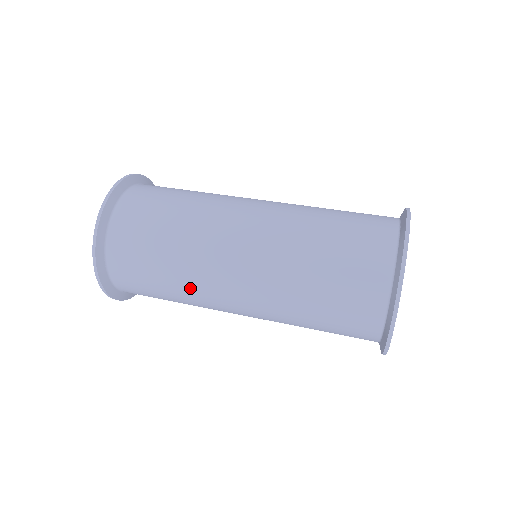
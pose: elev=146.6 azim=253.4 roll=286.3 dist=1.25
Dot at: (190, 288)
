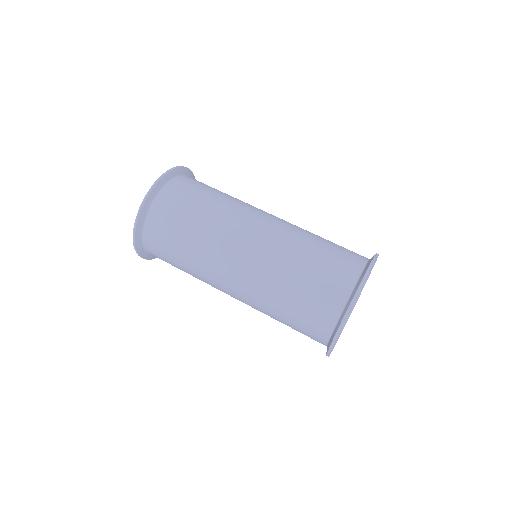
Dot at: (200, 263)
